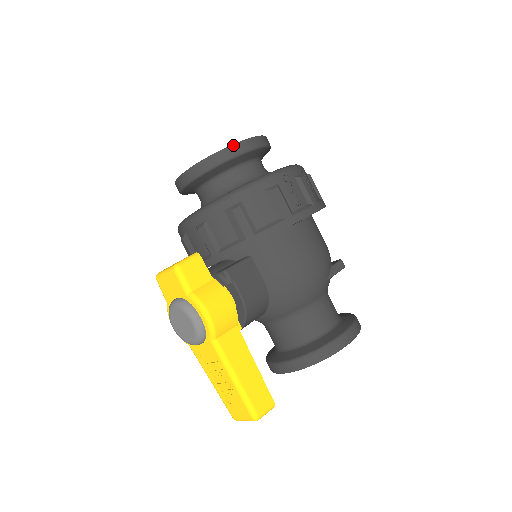
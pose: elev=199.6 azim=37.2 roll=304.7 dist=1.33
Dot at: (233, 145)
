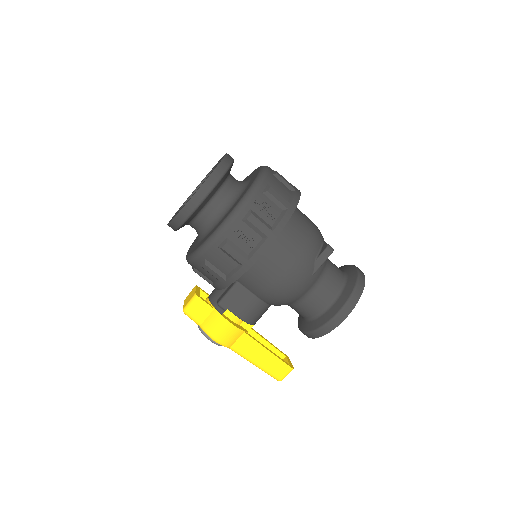
Dot at: (184, 207)
